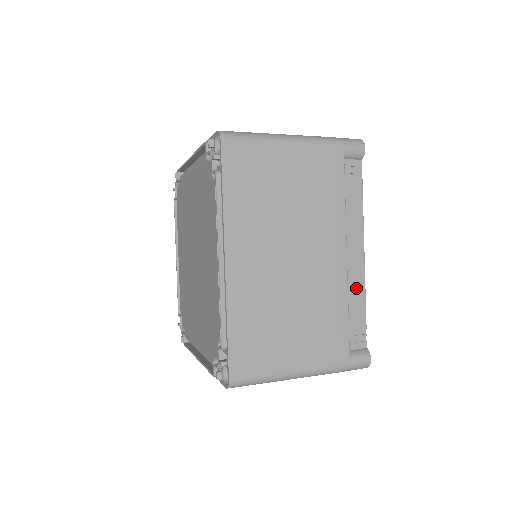
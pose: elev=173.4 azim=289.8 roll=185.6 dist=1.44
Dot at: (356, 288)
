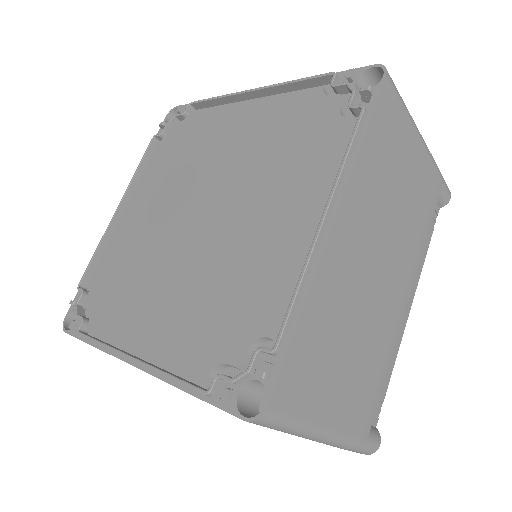
Dot at: occluded
